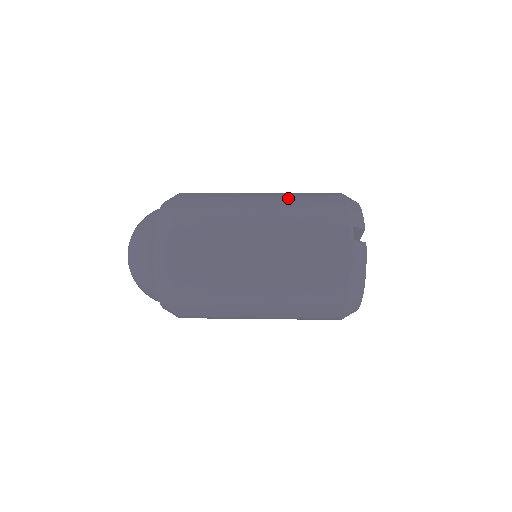
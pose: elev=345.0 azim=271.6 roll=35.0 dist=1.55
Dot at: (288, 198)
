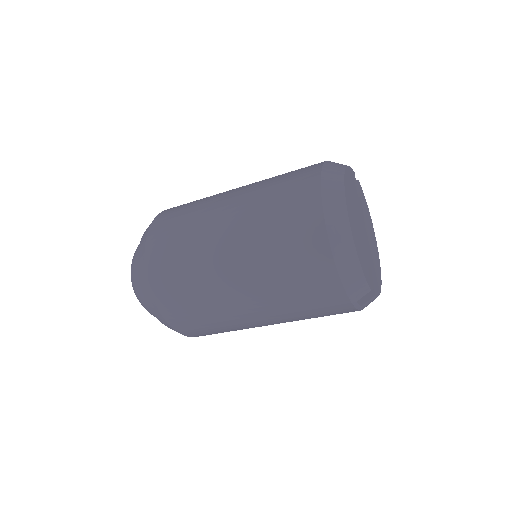
Dot at: occluded
